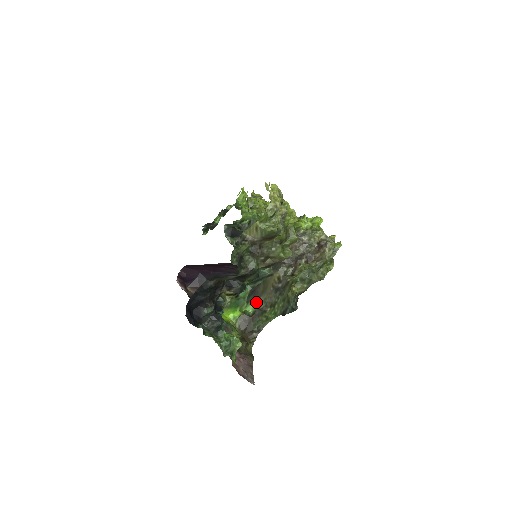
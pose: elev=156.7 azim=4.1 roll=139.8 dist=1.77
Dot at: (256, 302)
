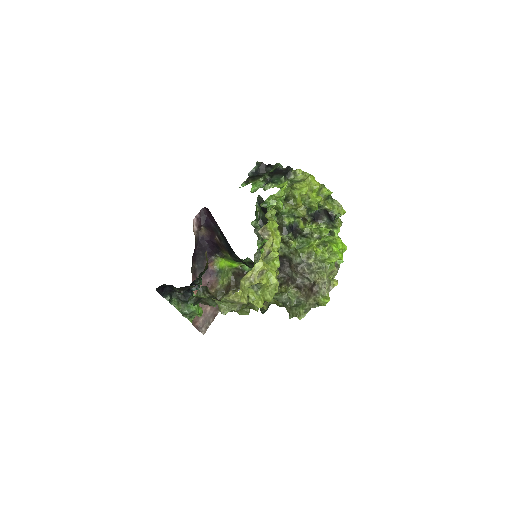
Dot at: occluded
